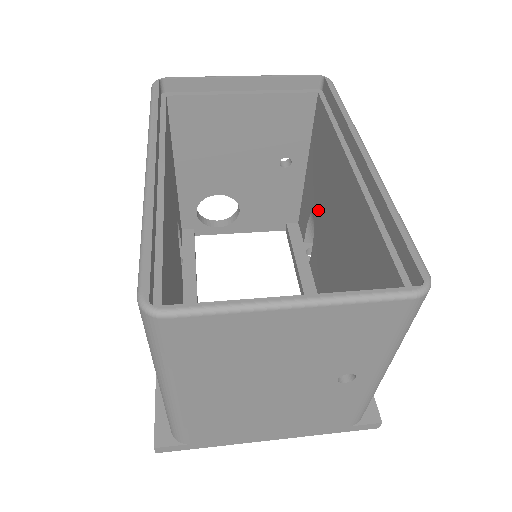
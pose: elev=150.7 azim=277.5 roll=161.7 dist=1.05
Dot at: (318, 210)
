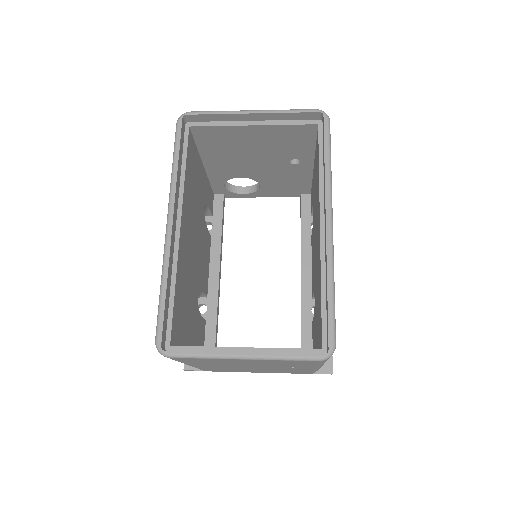
Dot at: (314, 212)
